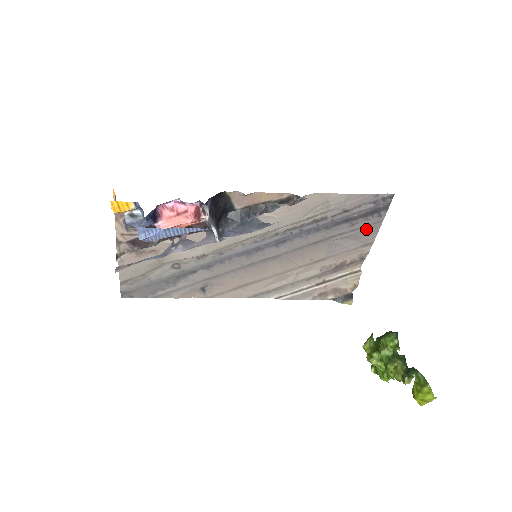
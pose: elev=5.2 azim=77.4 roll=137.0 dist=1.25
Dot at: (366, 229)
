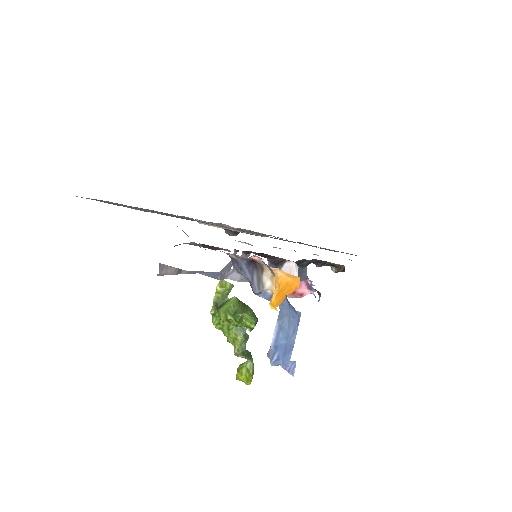
Dot at: occluded
